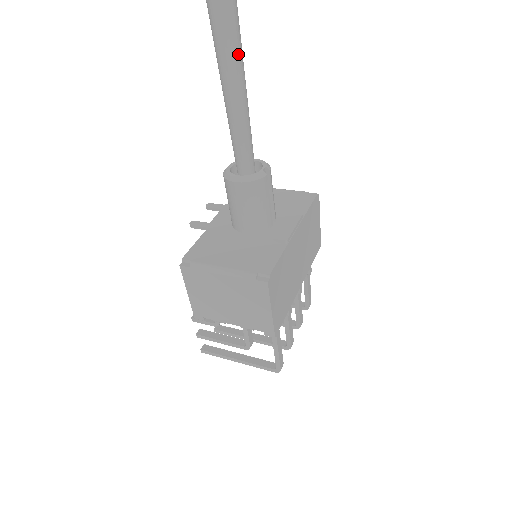
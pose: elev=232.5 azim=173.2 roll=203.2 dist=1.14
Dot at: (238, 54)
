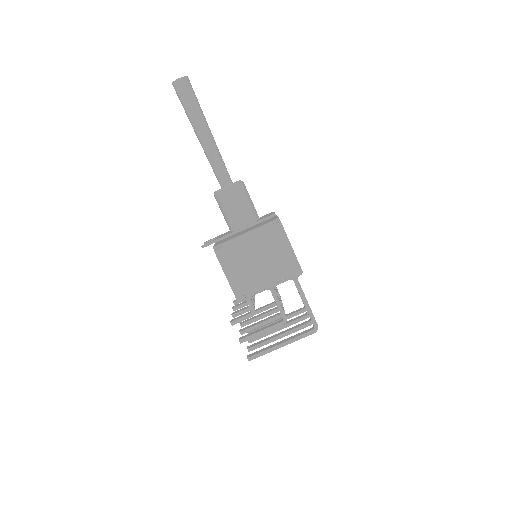
Dot at: (202, 113)
